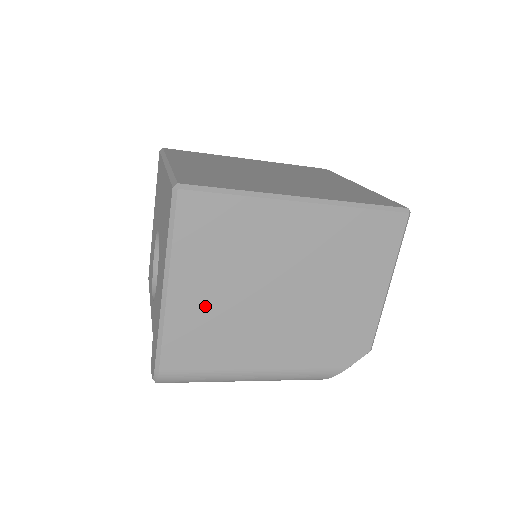
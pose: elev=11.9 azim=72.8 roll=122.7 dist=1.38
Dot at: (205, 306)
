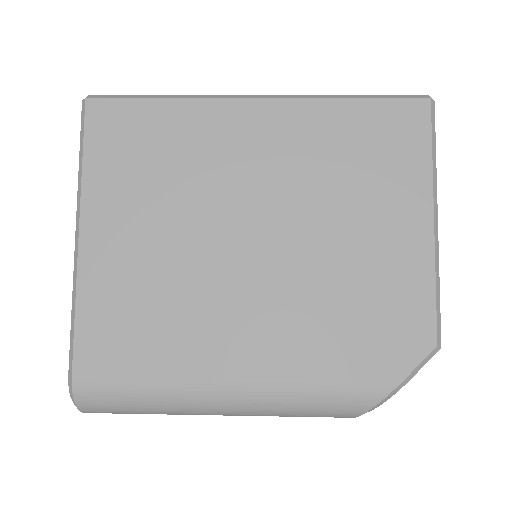
Dot at: (134, 262)
